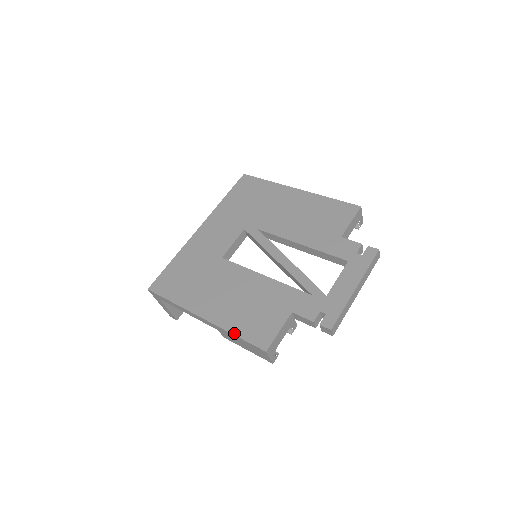
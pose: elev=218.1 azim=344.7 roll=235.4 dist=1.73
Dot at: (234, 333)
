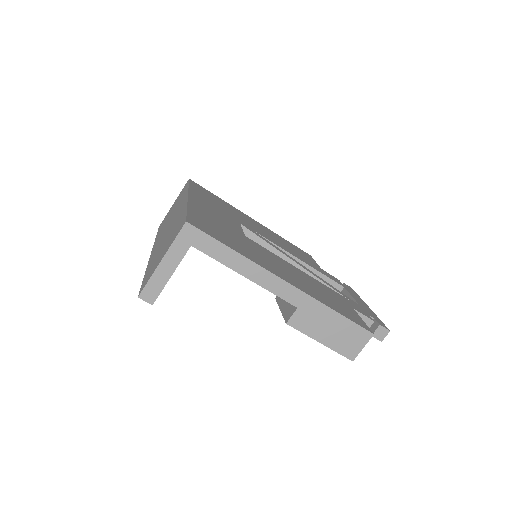
Dot at: (333, 309)
